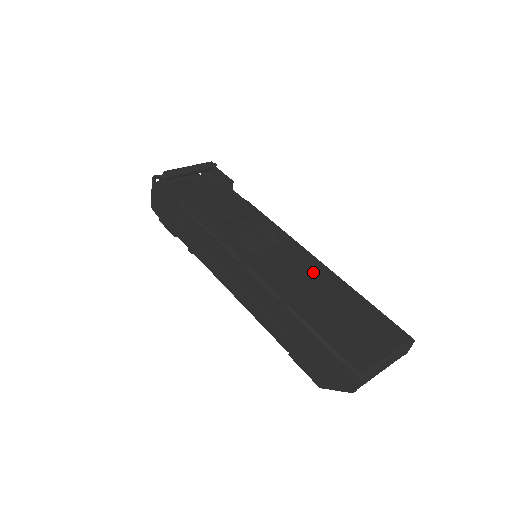
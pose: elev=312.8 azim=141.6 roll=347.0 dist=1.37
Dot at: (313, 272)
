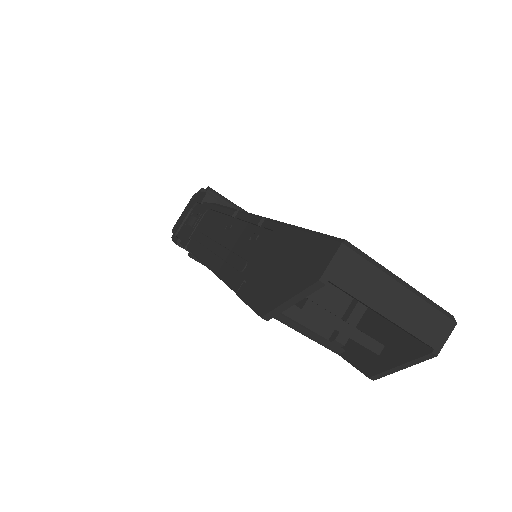
Dot at: occluded
